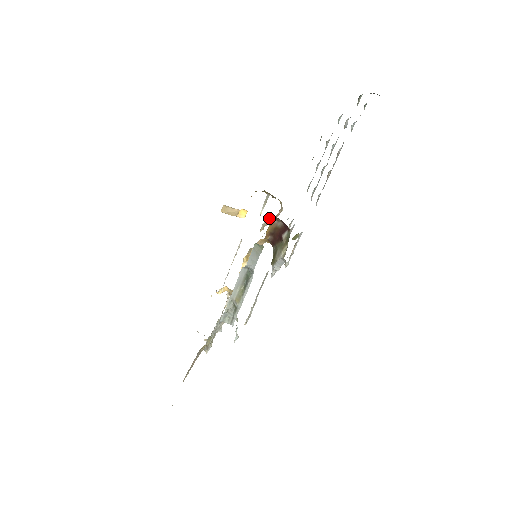
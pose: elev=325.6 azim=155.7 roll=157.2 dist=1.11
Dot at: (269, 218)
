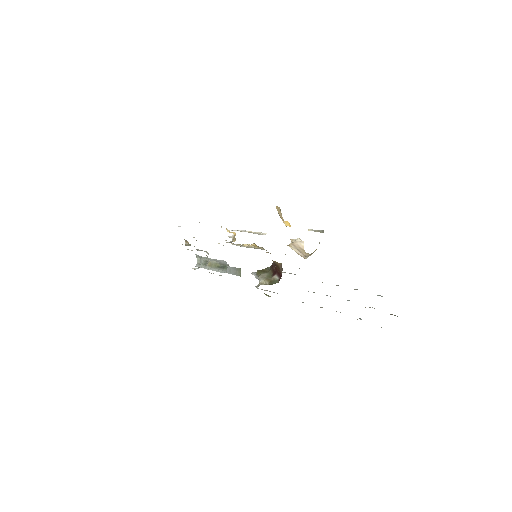
Dot at: (303, 243)
